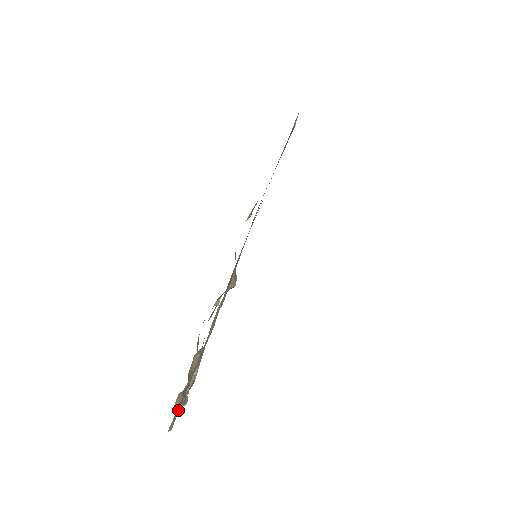
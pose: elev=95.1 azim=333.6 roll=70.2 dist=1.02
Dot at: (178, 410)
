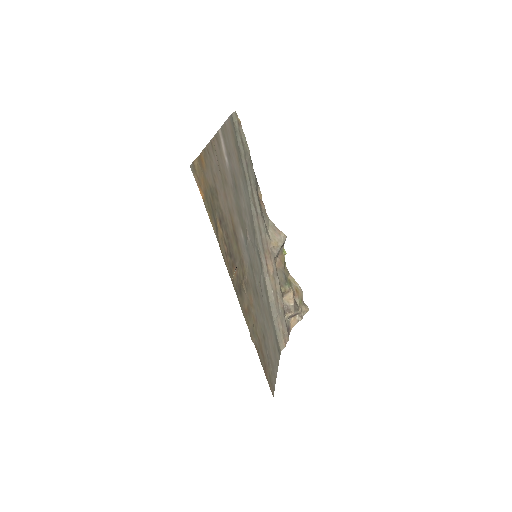
Dot at: (282, 338)
